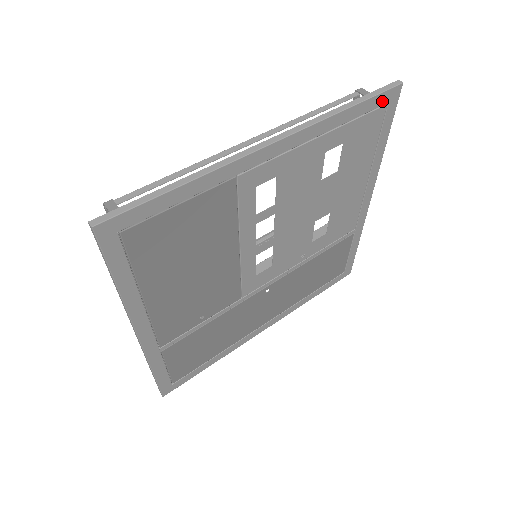
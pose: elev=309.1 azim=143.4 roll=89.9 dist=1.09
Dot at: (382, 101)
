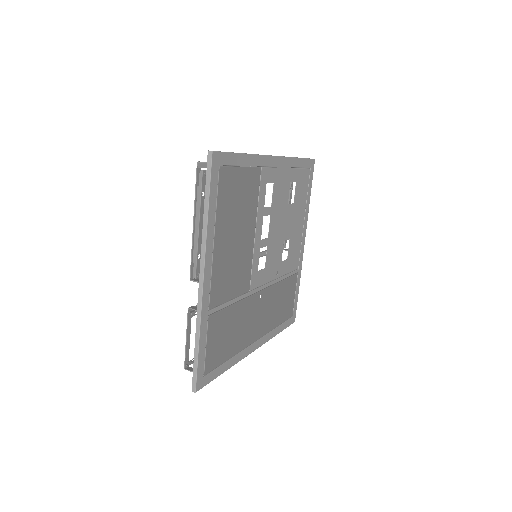
Dot at: (309, 165)
